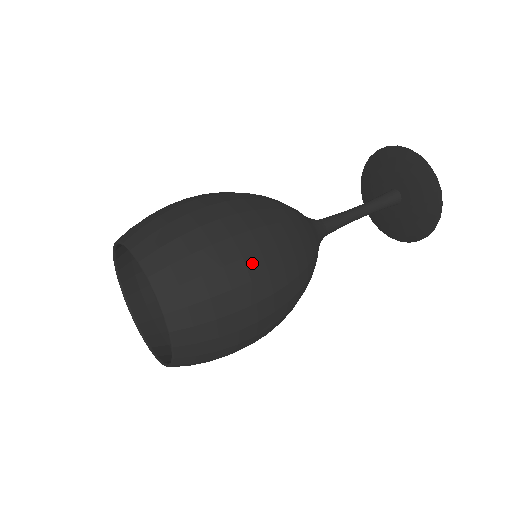
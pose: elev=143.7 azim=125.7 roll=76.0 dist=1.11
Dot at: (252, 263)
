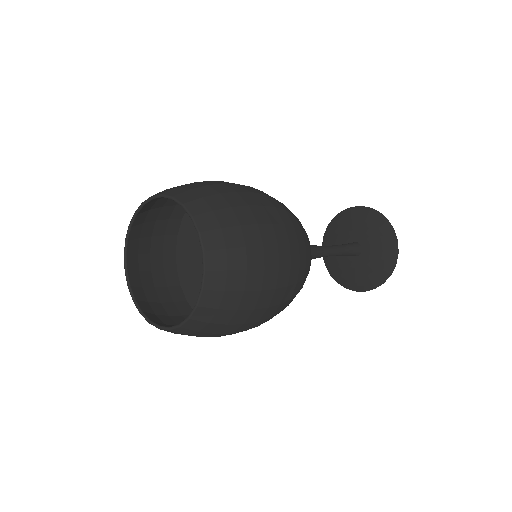
Dot at: (282, 274)
